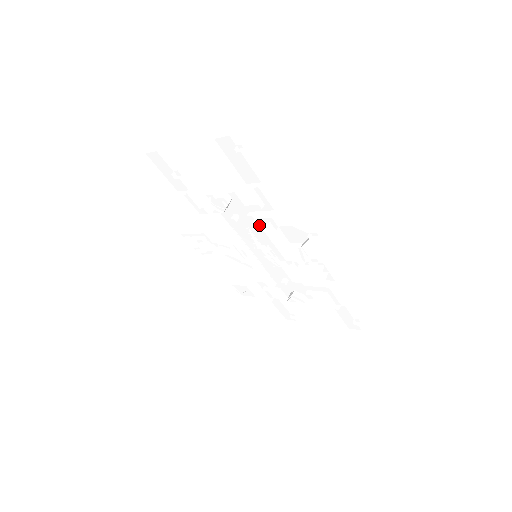
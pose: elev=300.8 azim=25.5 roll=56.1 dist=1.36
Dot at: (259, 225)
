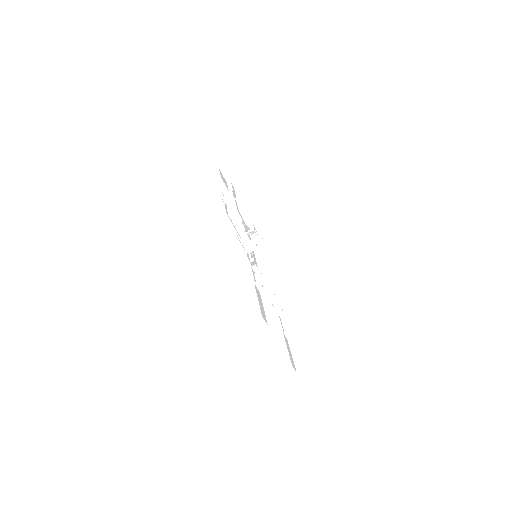
Dot at: occluded
